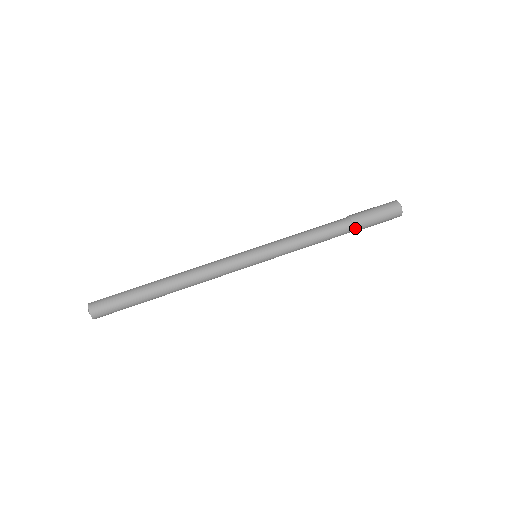
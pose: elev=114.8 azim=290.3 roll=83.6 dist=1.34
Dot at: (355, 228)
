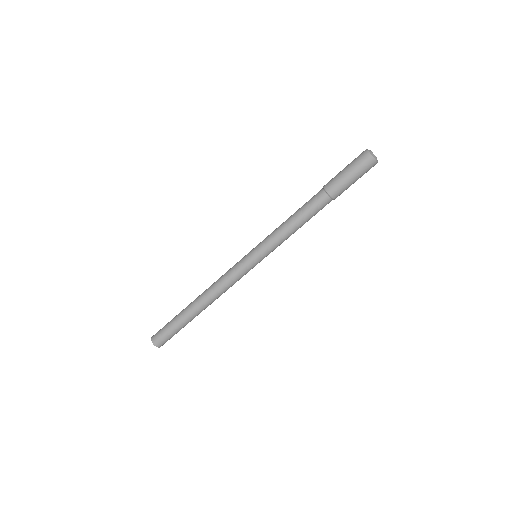
Dot at: (334, 198)
